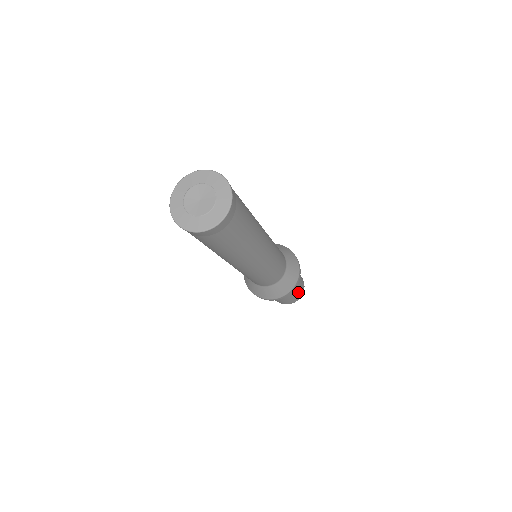
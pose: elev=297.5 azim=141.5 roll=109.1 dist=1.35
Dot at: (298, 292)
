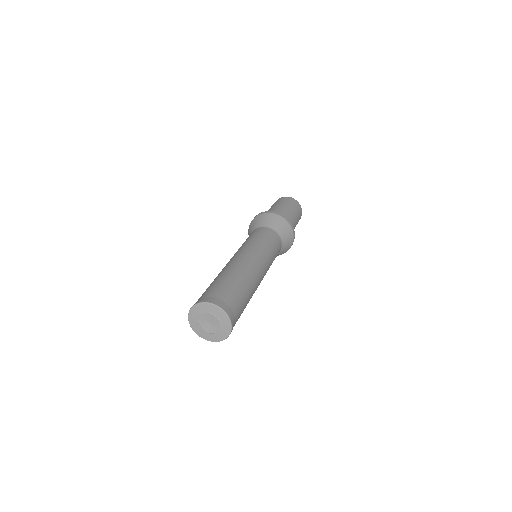
Dot at: occluded
